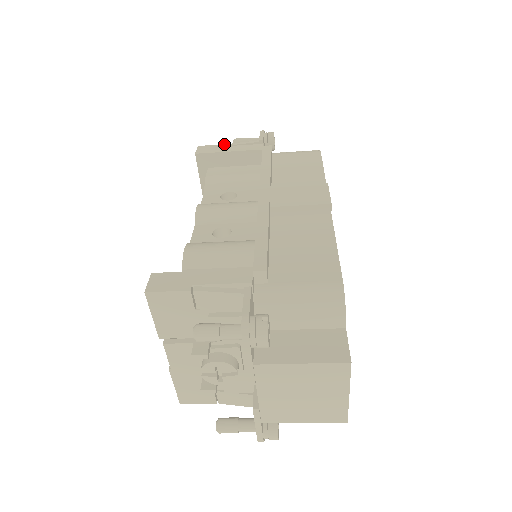
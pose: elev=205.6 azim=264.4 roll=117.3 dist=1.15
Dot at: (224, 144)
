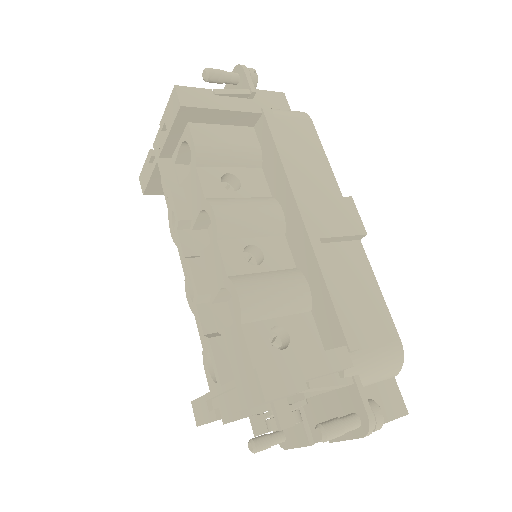
Dot at: (210, 89)
